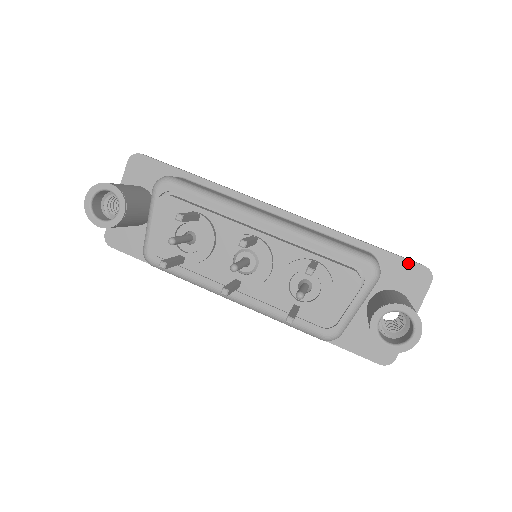
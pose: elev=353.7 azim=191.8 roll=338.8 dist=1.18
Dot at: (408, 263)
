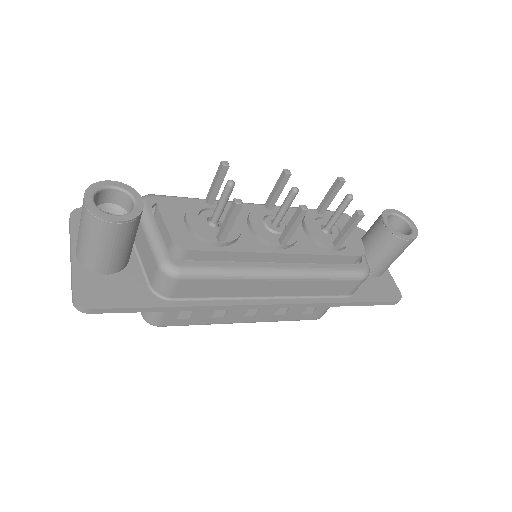
Dot at: occluded
